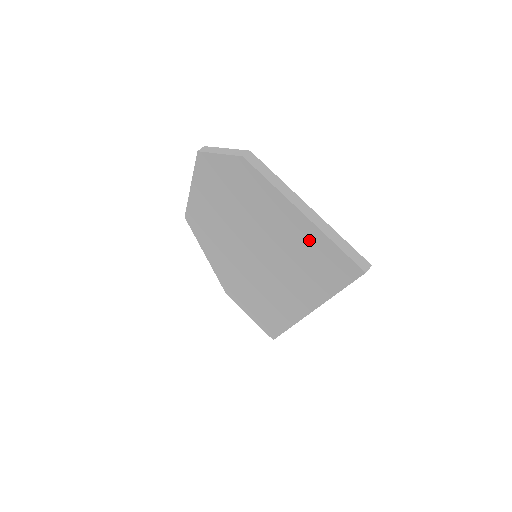
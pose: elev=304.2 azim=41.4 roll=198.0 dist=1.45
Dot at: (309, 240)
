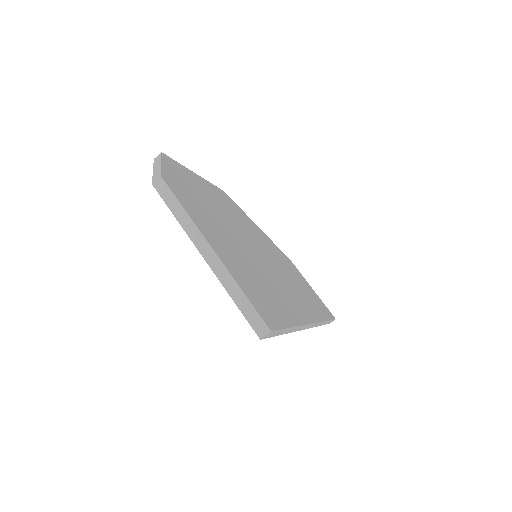
Dot at: occluded
